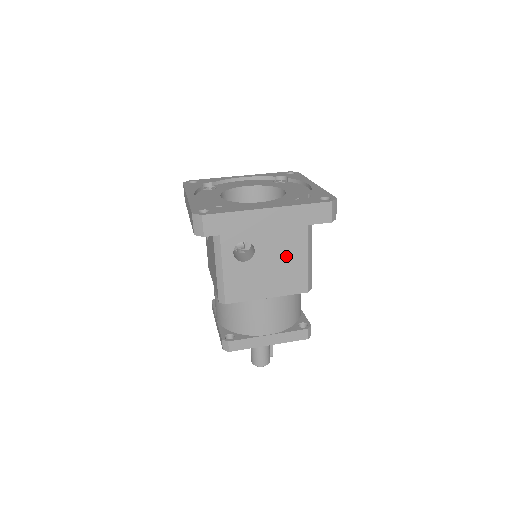
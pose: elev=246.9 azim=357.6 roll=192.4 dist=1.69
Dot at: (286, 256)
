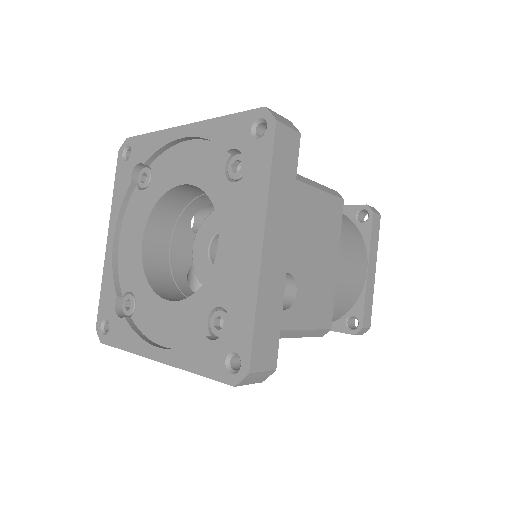
Dot at: occluded
